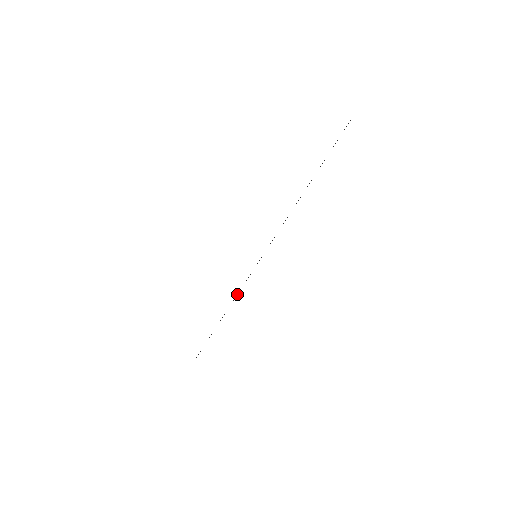
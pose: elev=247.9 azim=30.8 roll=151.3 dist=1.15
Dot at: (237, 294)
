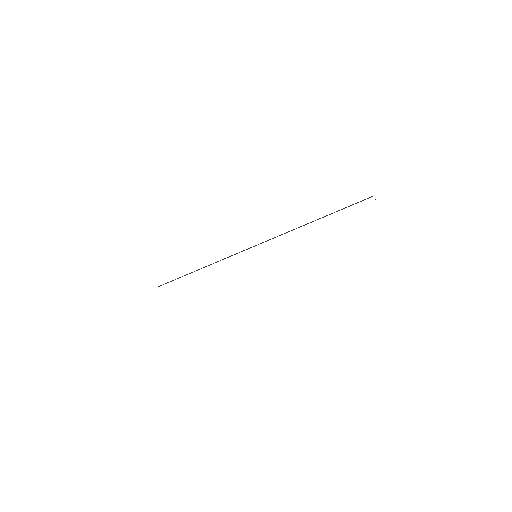
Dot at: occluded
